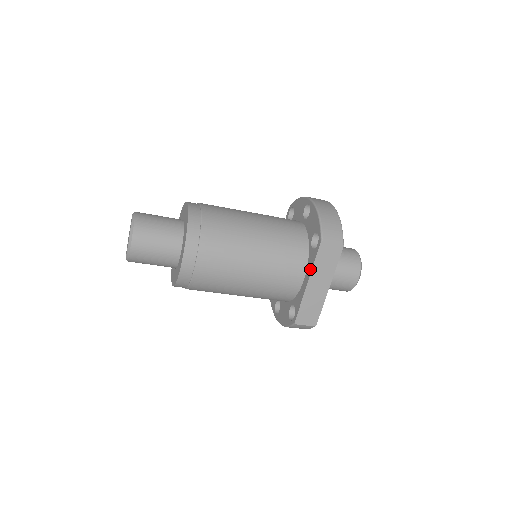
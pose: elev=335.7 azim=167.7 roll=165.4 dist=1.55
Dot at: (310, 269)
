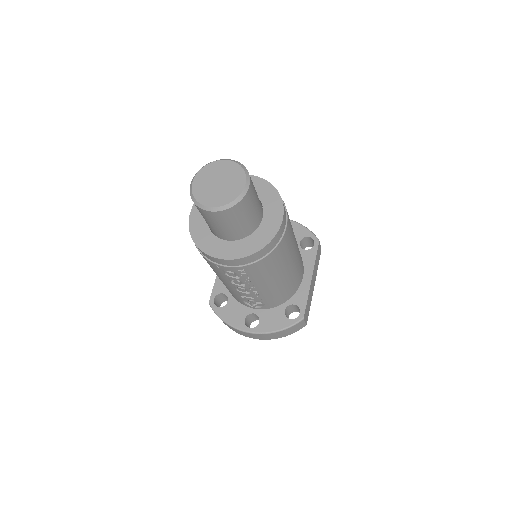
Dot at: (311, 265)
